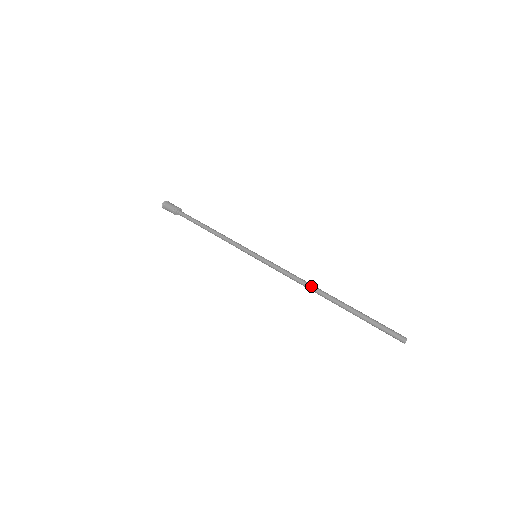
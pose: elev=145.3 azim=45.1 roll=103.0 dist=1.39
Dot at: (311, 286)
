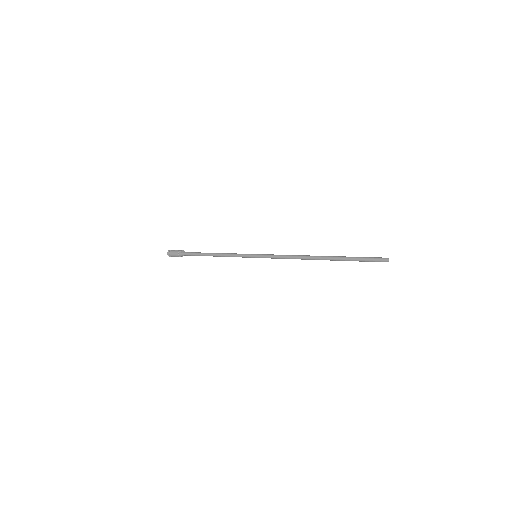
Dot at: (306, 256)
